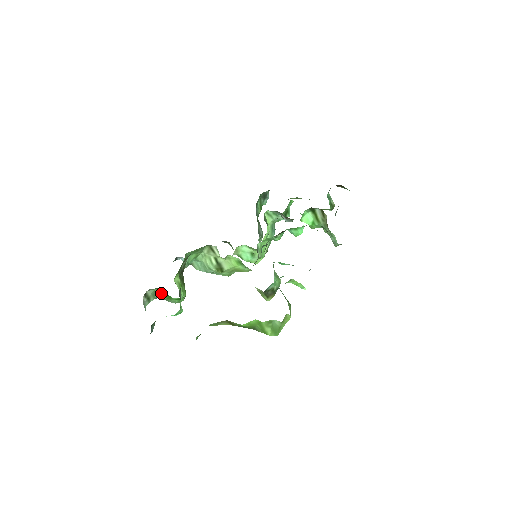
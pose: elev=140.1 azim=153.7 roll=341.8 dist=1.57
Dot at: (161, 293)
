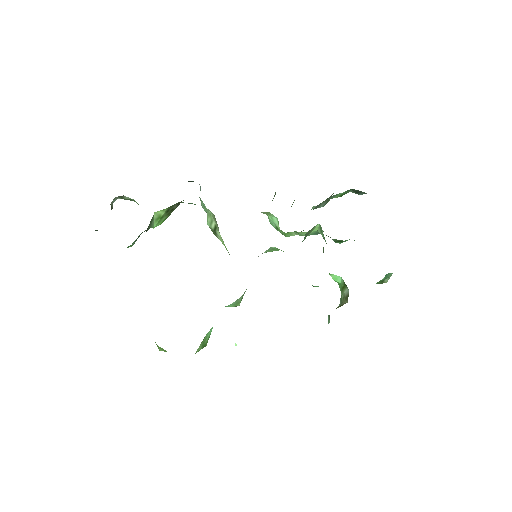
Dot at: occluded
